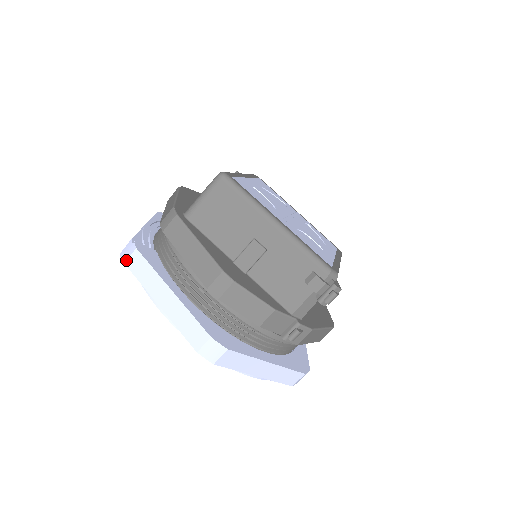
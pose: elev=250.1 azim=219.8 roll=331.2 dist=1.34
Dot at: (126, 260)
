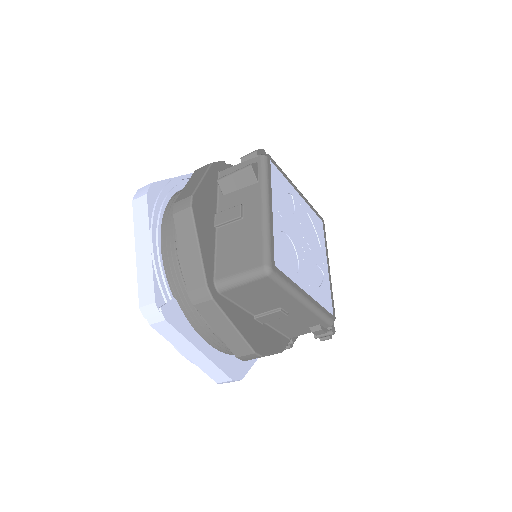
Dot at: (152, 324)
